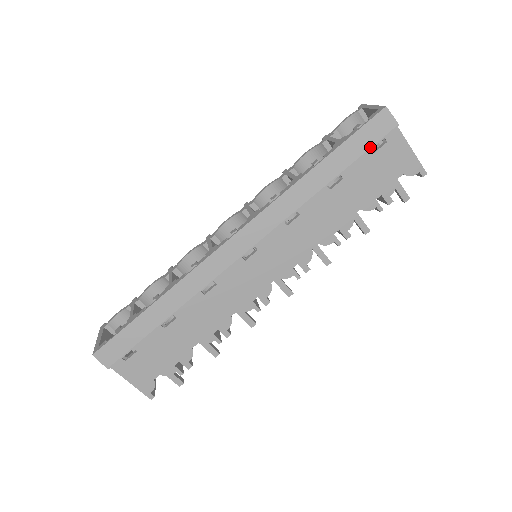
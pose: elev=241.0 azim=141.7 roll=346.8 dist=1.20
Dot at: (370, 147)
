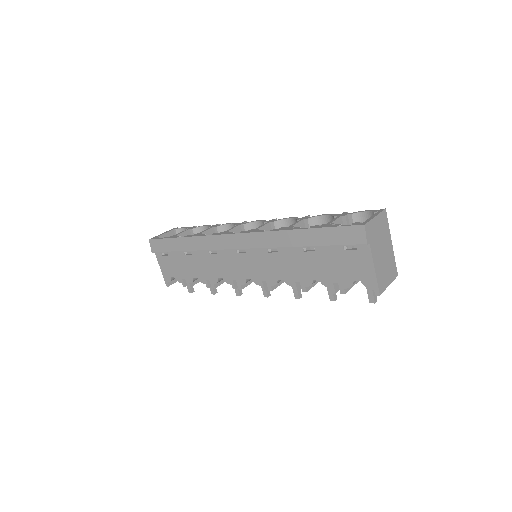
Dot at: (339, 244)
